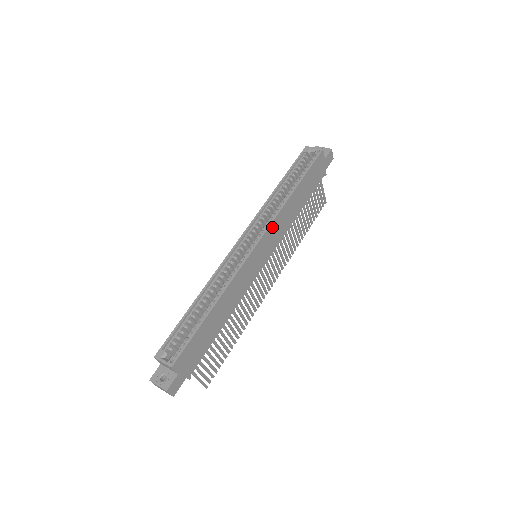
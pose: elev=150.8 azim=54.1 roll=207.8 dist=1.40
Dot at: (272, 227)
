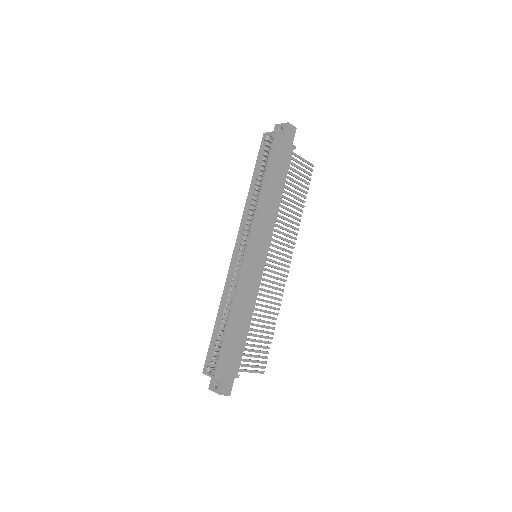
Dot at: (255, 229)
